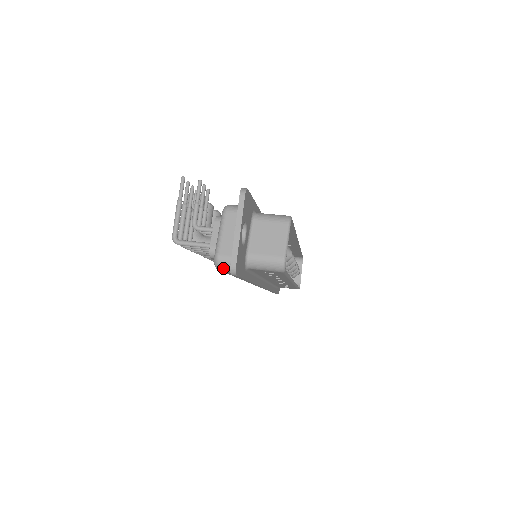
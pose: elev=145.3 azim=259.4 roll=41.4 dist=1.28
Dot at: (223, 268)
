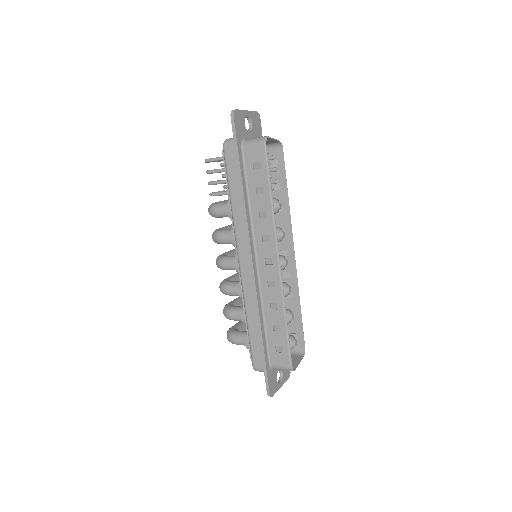
Dot at: (227, 143)
